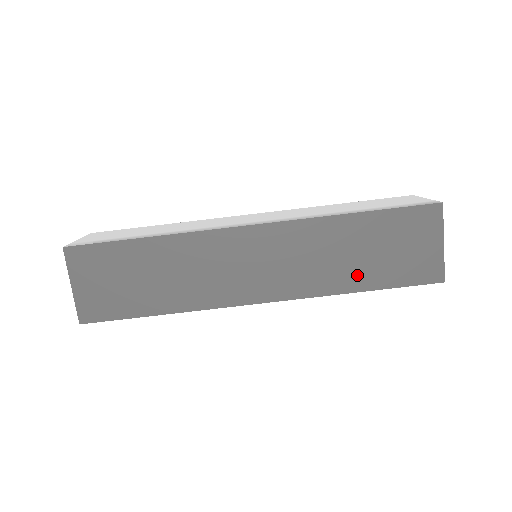
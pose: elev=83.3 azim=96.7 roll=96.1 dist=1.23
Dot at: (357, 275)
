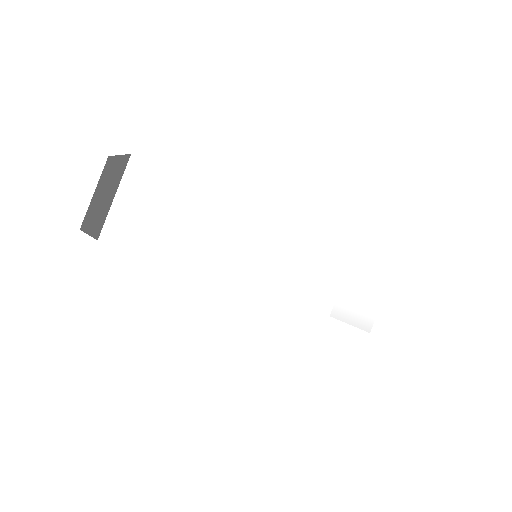
Dot at: occluded
